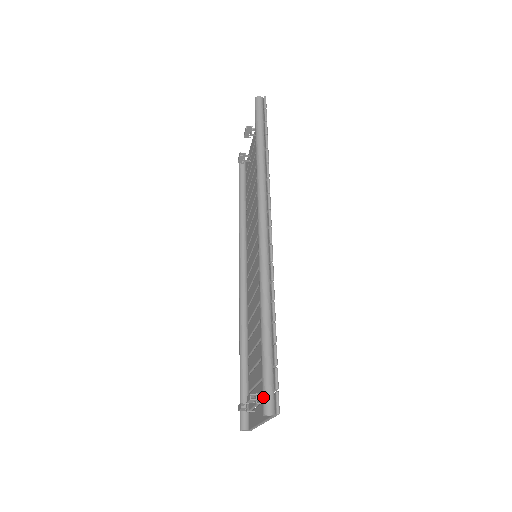
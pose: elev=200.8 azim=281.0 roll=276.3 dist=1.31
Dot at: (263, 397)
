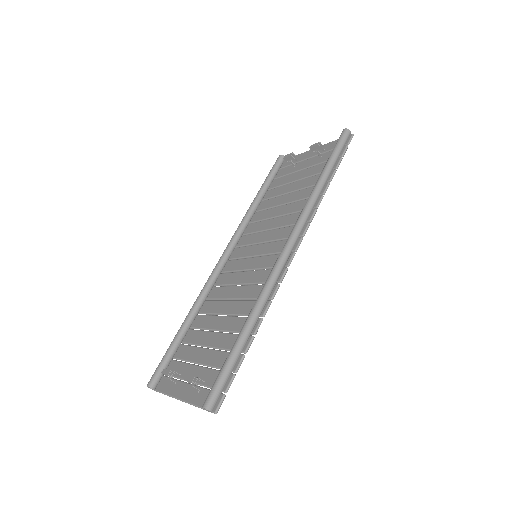
Dot at: (211, 392)
